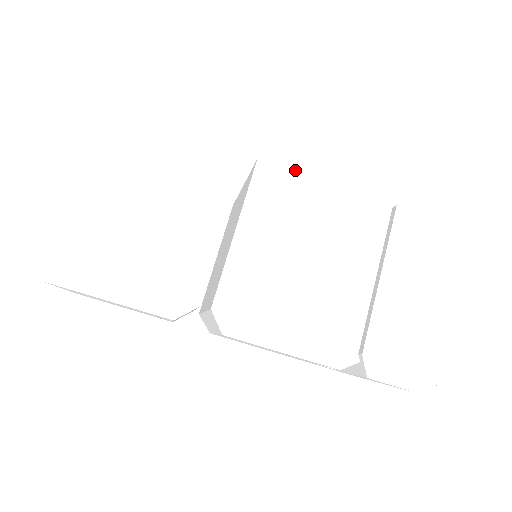
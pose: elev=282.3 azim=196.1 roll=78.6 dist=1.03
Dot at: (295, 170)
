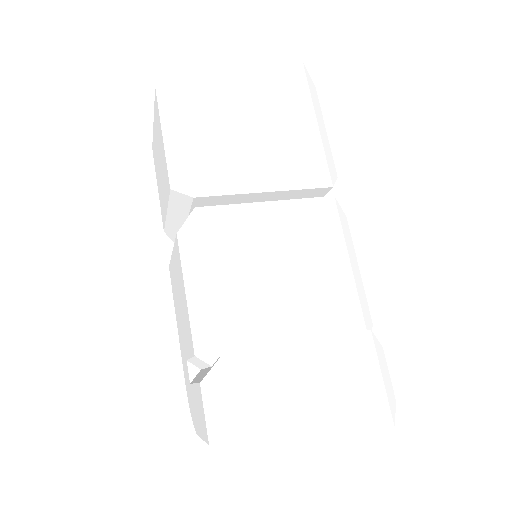
Dot at: (345, 231)
